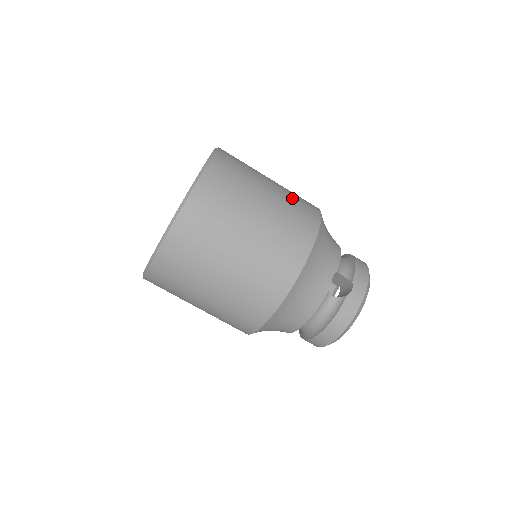
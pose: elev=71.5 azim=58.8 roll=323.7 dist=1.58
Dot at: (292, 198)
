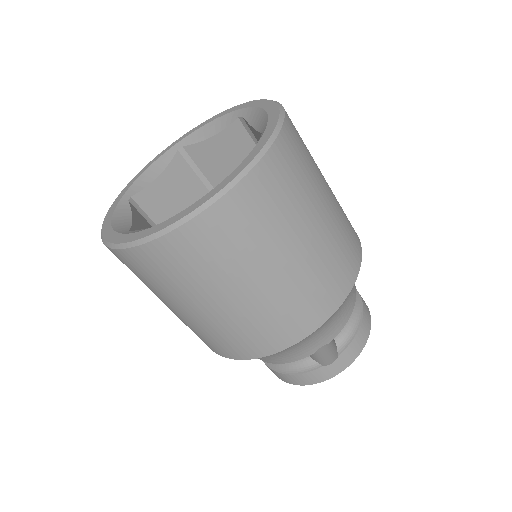
Dot at: (334, 250)
